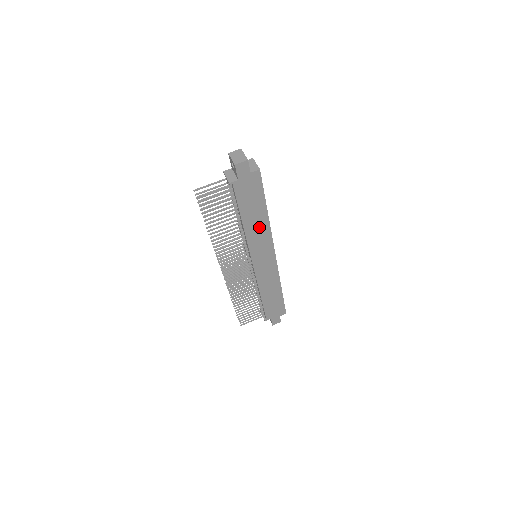
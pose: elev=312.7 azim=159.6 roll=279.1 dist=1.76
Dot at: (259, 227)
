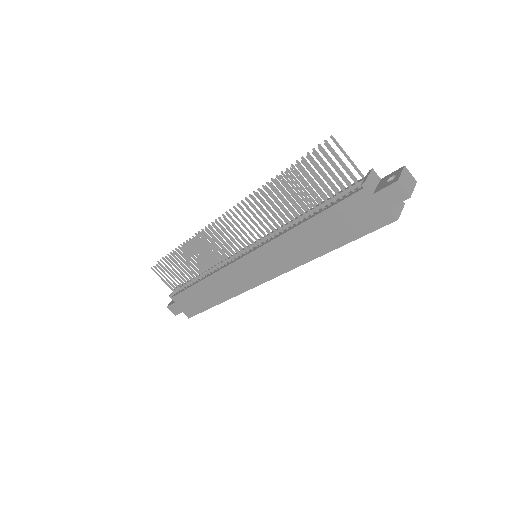
Dot at: (304, 247)
